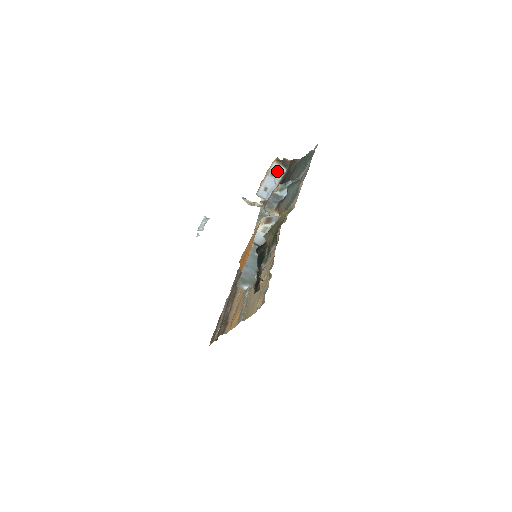
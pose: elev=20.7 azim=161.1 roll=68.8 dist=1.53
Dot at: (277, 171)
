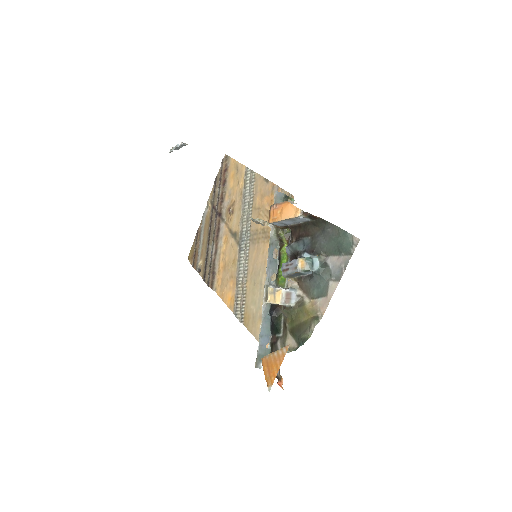
Dot at: (300, 219)
